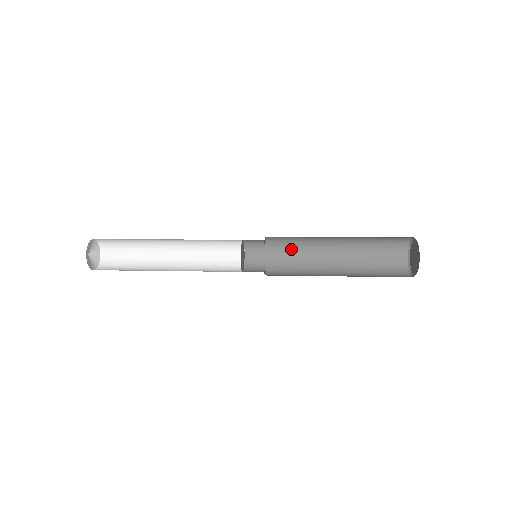
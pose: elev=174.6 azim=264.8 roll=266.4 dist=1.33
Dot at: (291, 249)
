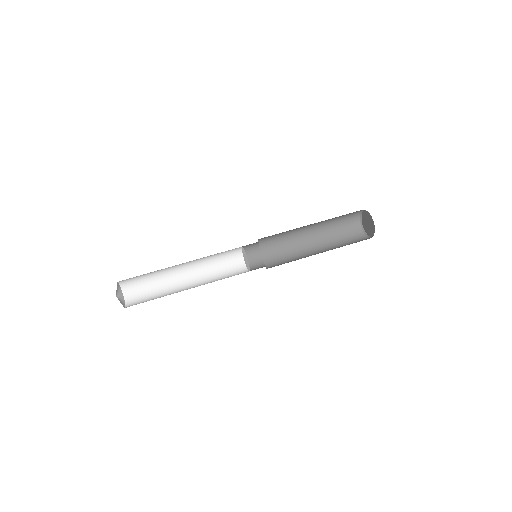
Dot at: (277, 242)
